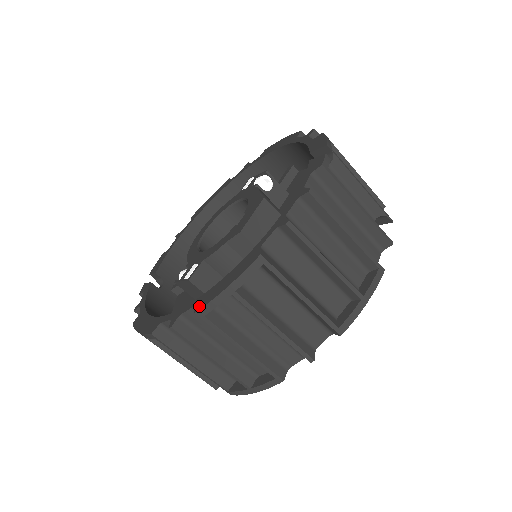
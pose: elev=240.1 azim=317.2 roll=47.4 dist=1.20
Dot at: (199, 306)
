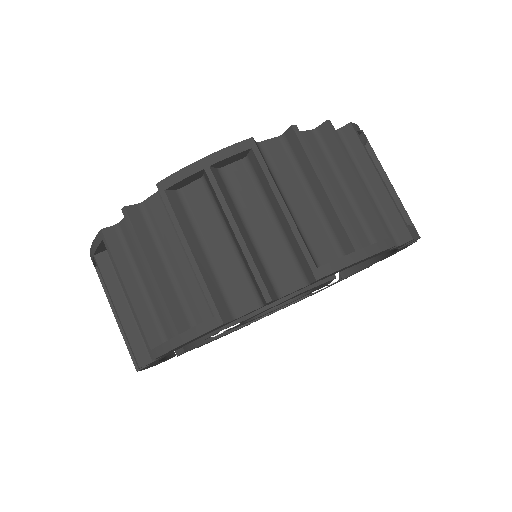
Dot at: (165, 181)
